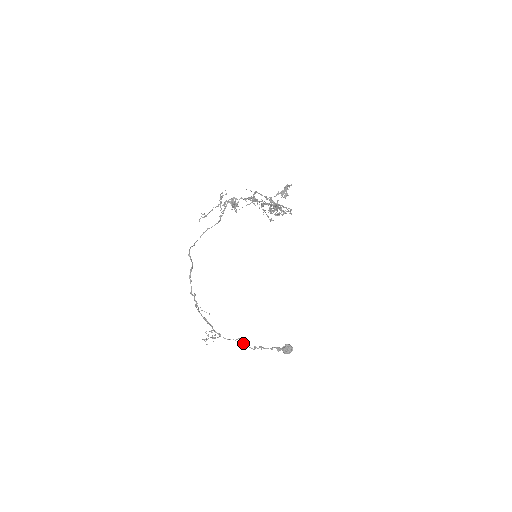
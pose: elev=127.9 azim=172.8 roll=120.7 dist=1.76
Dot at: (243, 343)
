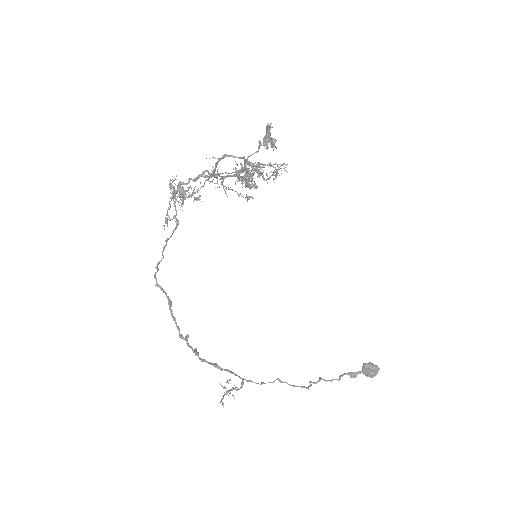
Dot at: (287, 383)
